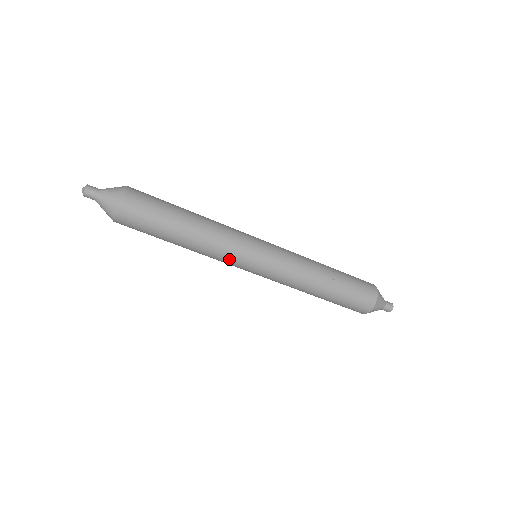
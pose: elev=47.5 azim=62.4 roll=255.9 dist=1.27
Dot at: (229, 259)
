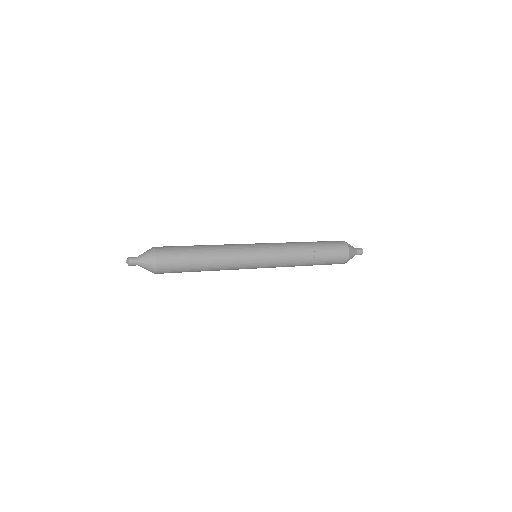
Dot at: (239, 267)
